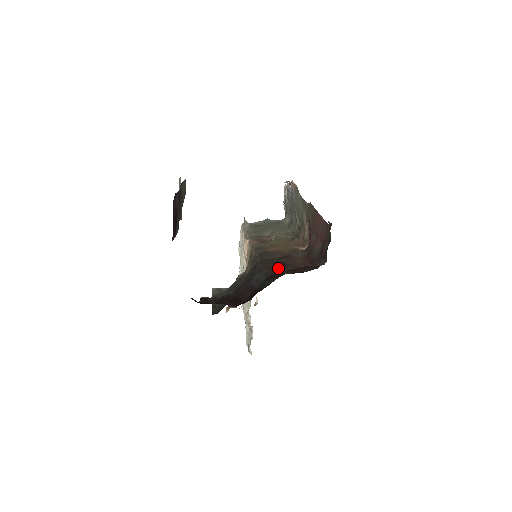
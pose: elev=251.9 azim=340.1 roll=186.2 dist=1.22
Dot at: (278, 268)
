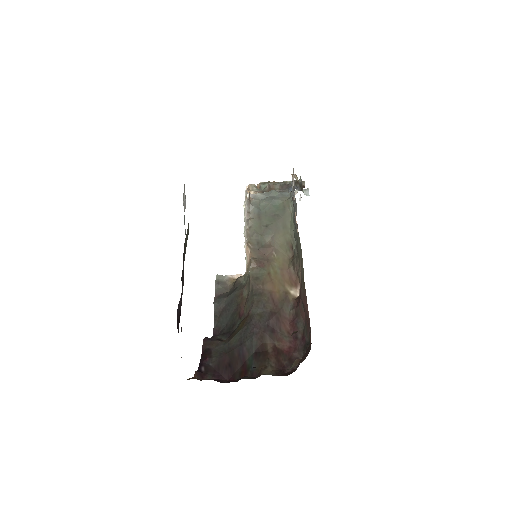
Dot at: (266, 340)
